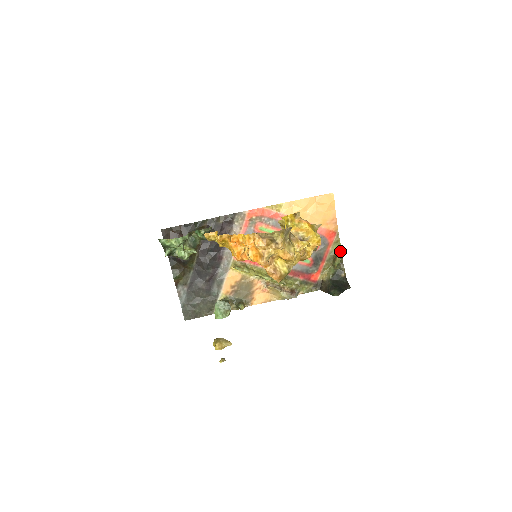
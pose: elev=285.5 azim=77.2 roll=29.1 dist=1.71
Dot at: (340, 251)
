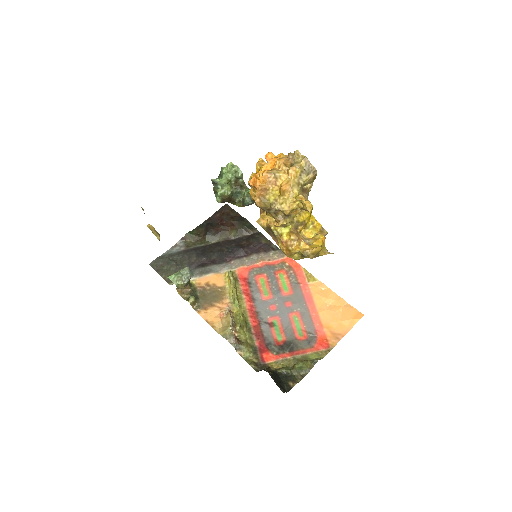
Dot at: (314, 359)
